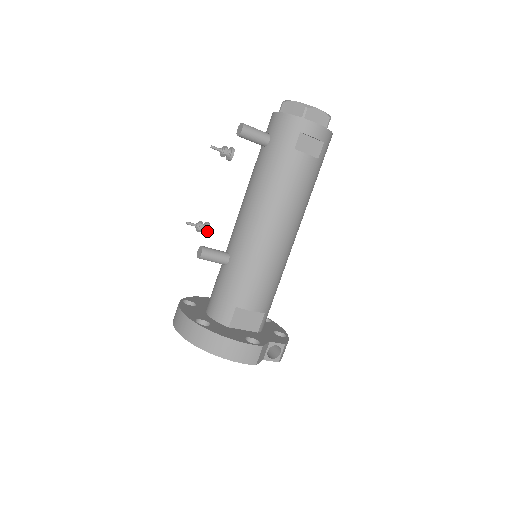
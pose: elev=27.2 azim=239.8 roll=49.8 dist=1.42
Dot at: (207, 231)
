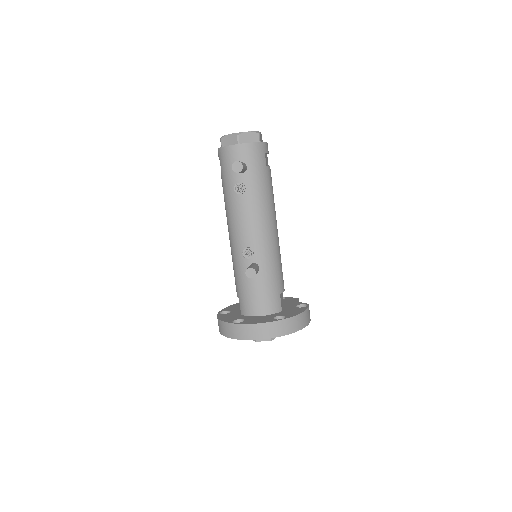
Dot at: occluded
